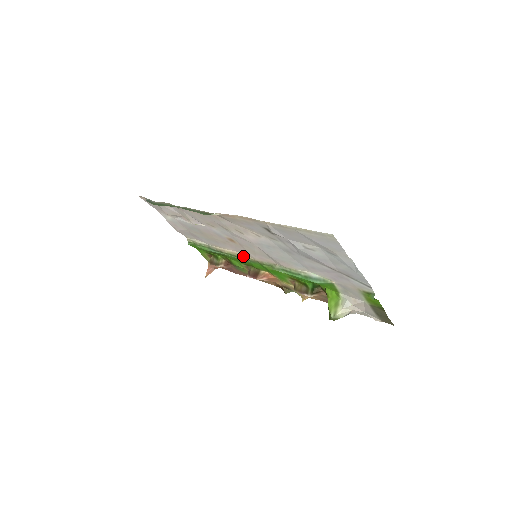
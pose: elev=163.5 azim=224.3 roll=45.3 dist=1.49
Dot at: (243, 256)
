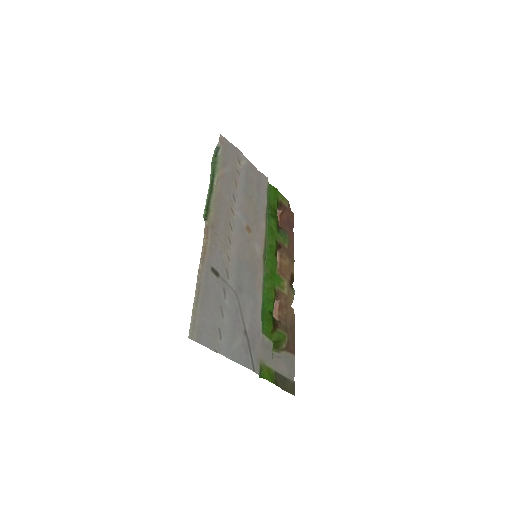
Dot at: (264, 241)
